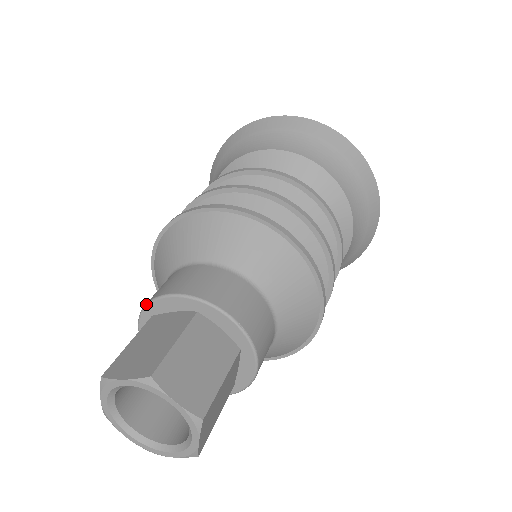
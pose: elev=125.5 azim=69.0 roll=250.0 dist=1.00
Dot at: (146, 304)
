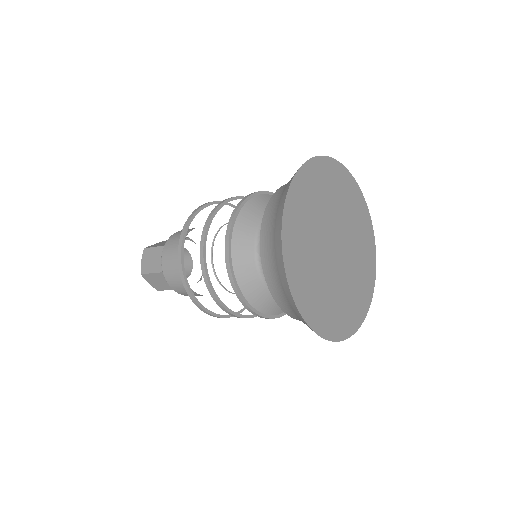
Dot at: (166, 241)
